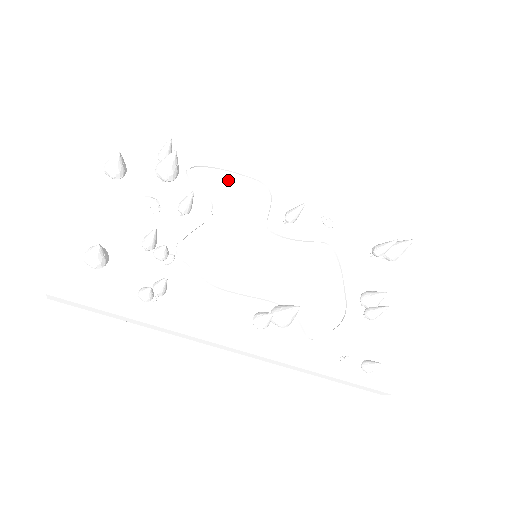
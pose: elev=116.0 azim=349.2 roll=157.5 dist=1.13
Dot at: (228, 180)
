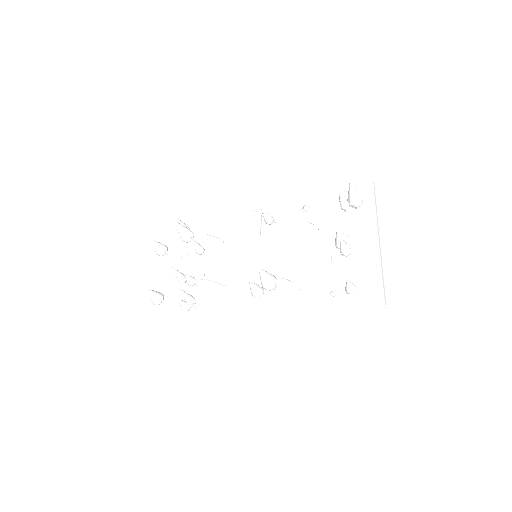
Dot at: (230, 221)
